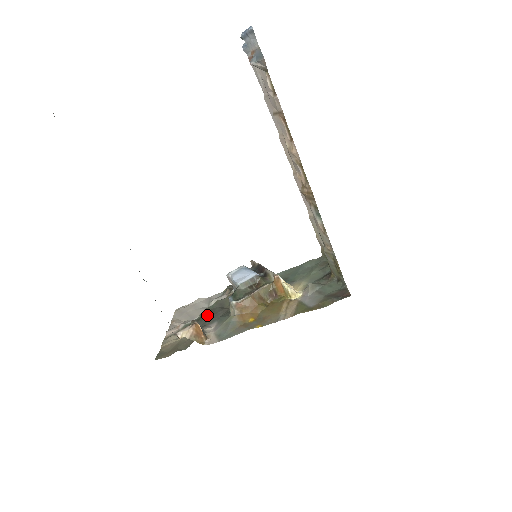
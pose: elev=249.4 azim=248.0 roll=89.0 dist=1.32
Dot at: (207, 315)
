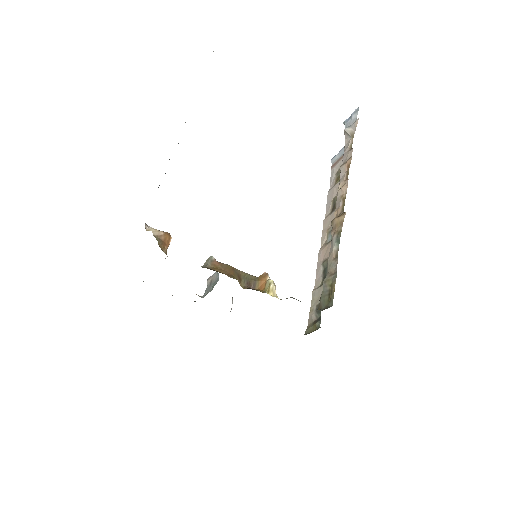
Dot at: occluded
